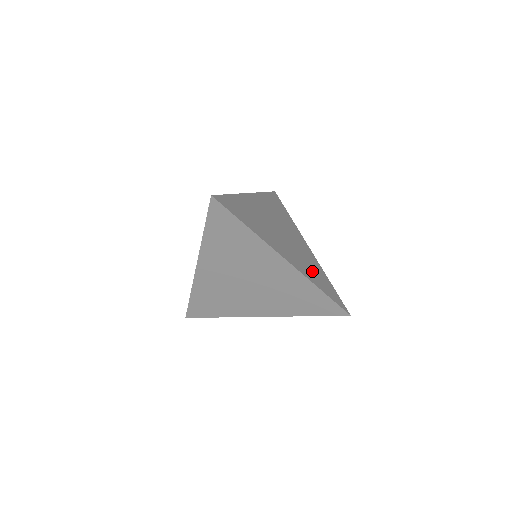
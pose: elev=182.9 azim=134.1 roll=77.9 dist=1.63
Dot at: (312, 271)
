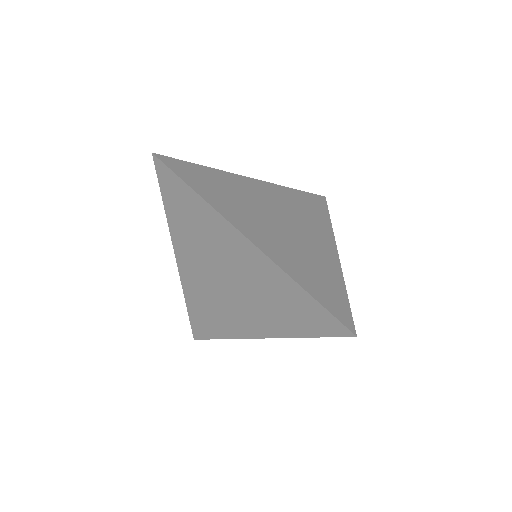
Dot at: (307, 268)
